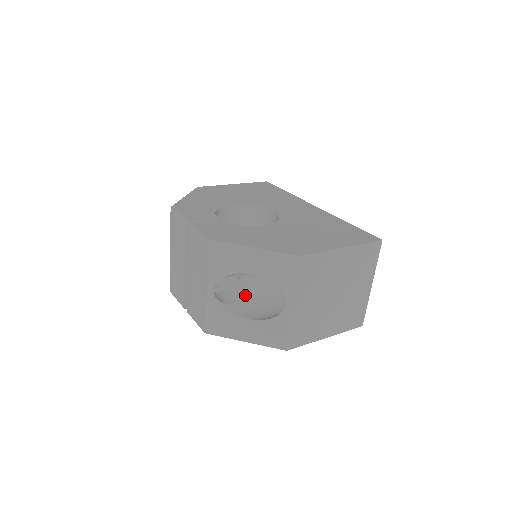
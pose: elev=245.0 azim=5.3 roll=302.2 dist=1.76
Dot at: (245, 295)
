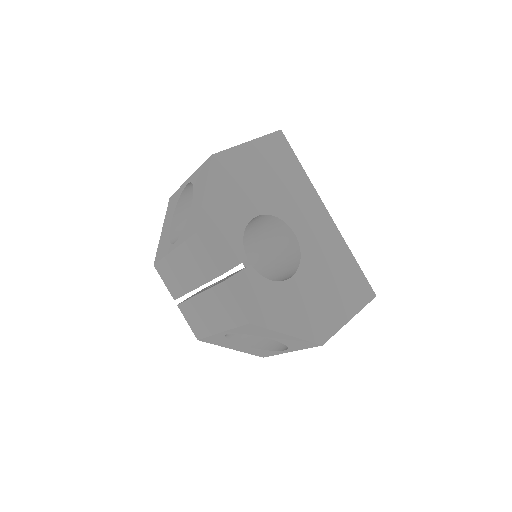
Dot at: occluded
